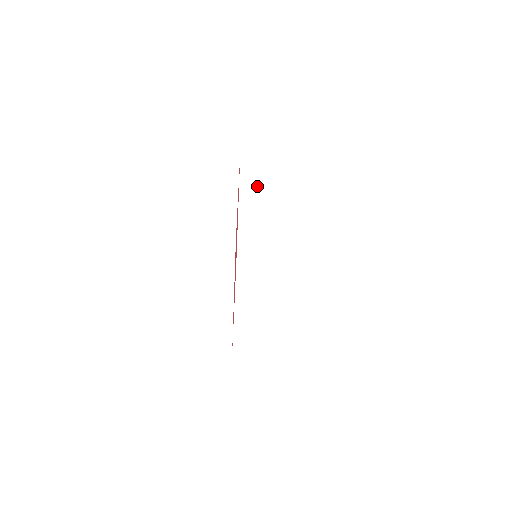
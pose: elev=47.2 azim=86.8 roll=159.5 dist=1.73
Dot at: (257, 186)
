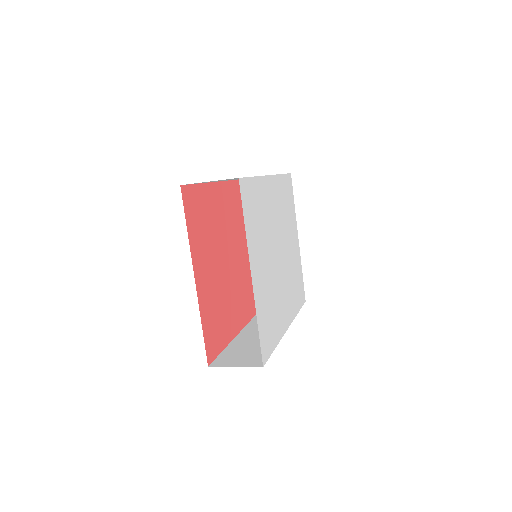
Dot at: occluded
